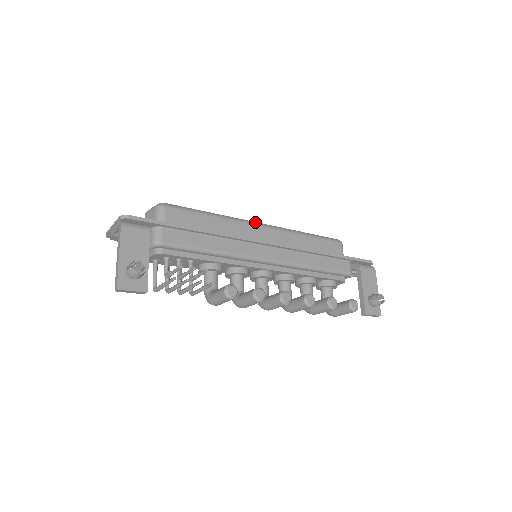
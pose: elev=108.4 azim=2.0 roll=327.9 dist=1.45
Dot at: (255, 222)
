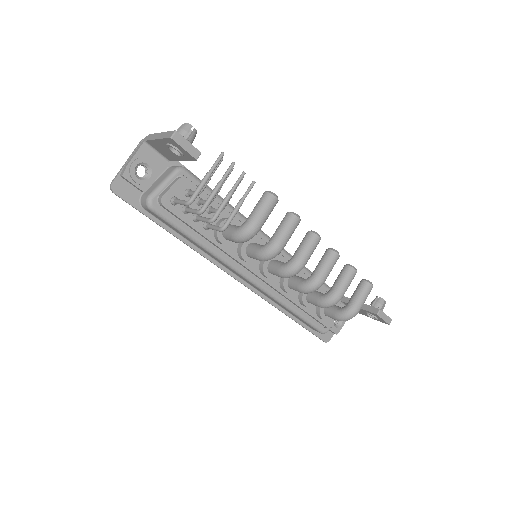
Dot at: occluded
